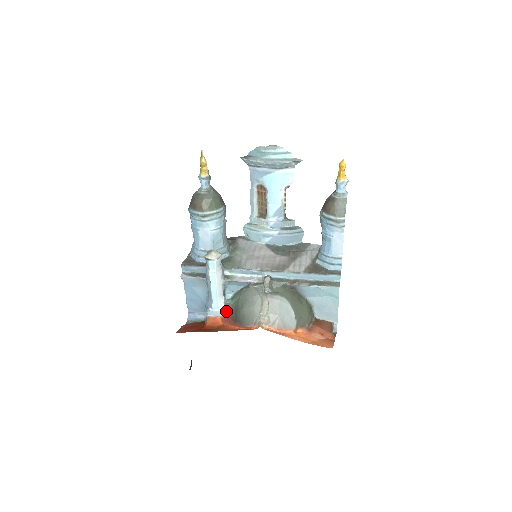
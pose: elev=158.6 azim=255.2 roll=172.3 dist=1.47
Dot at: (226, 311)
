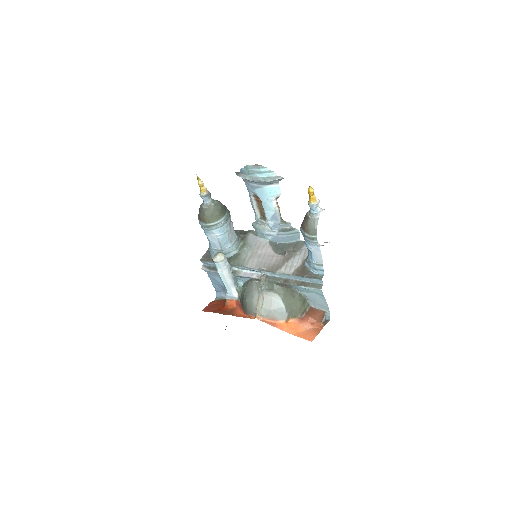
Dot at: (239, 296)
